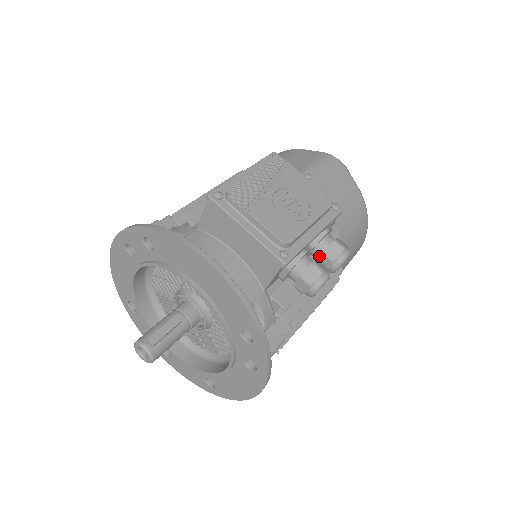
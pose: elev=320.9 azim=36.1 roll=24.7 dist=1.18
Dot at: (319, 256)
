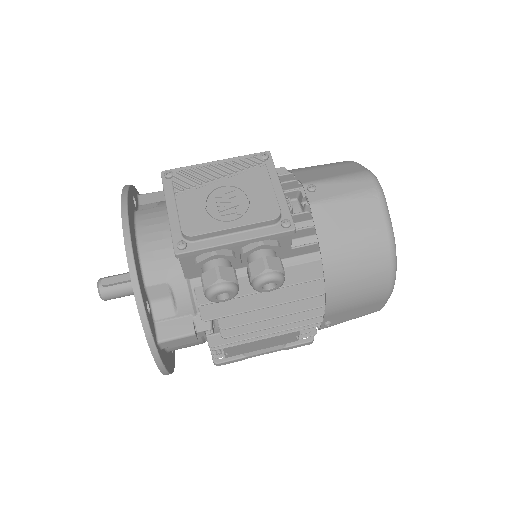
Dot at: occluded
